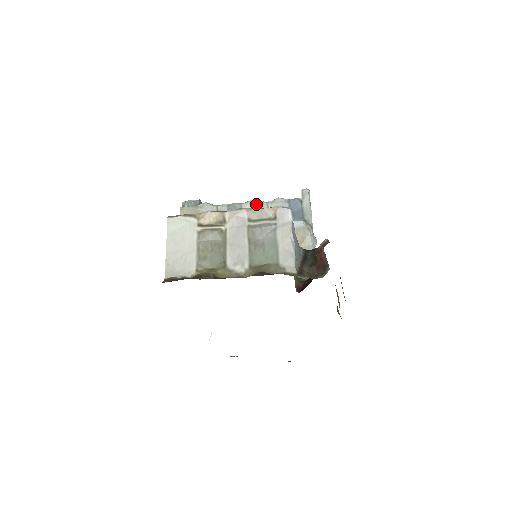
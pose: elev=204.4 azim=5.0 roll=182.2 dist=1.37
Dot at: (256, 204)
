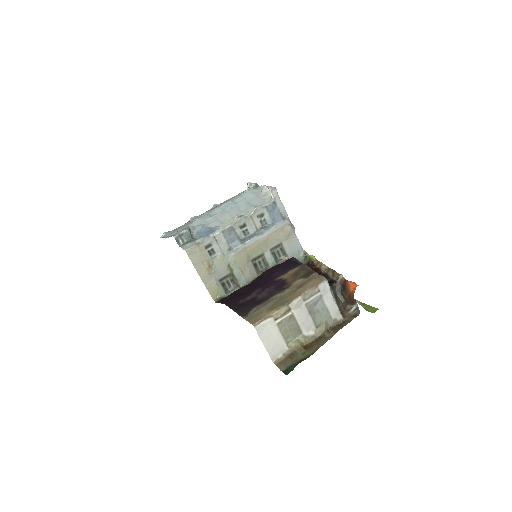
Dot at: (242, 220)
